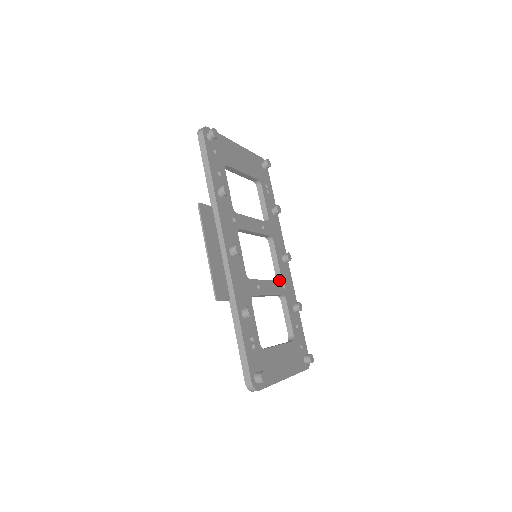
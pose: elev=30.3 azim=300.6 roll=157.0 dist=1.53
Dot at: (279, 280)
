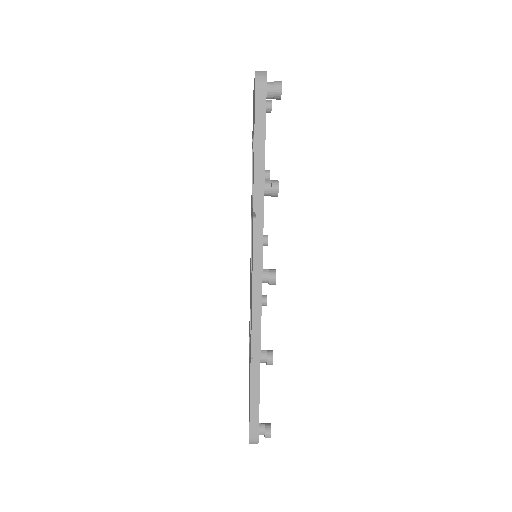
Dot at: occluded
